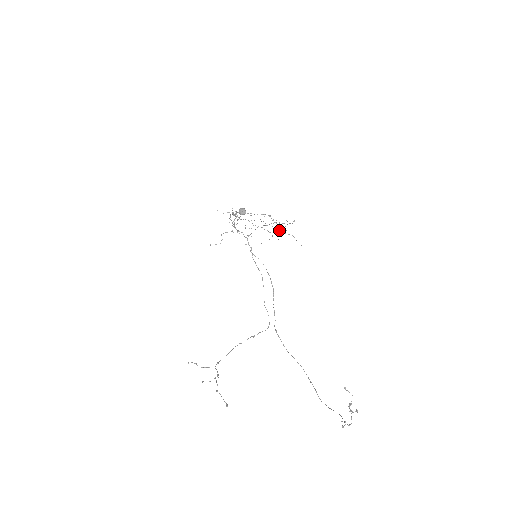
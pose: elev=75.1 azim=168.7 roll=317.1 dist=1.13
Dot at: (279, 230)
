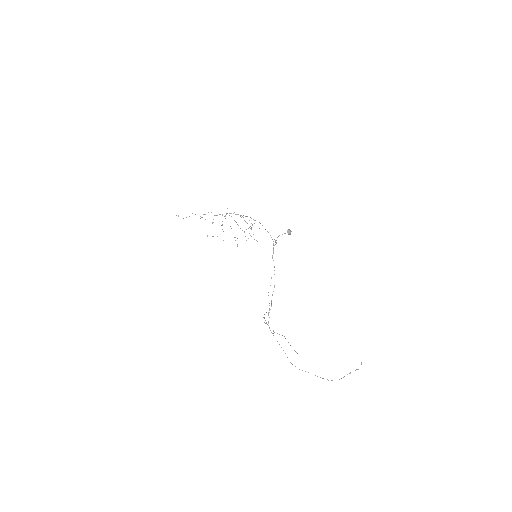
Dot at: (234, 237)
